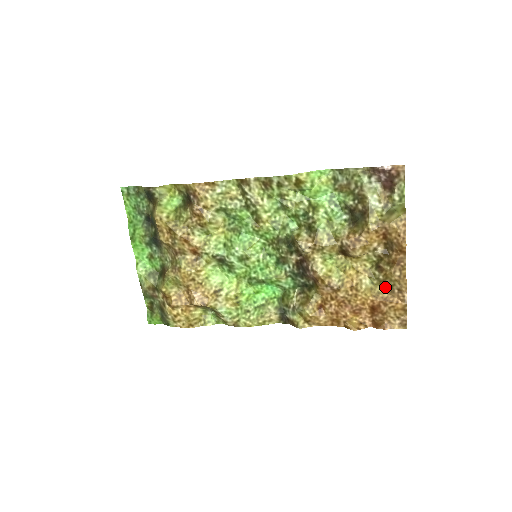
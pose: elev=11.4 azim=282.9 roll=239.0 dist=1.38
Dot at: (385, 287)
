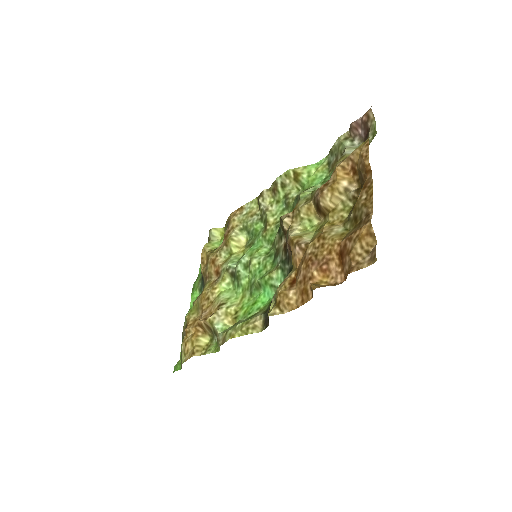
Dot at: (356, 224)
